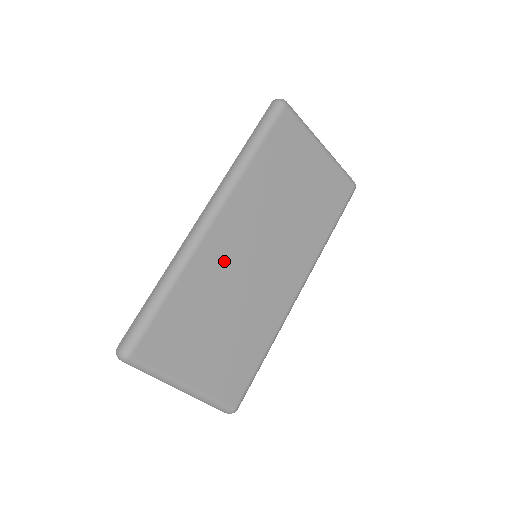
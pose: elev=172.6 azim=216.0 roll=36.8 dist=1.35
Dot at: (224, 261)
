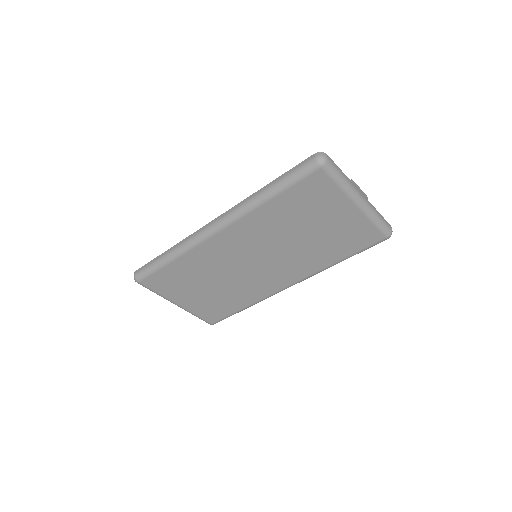
Dot at: (220, 256)
